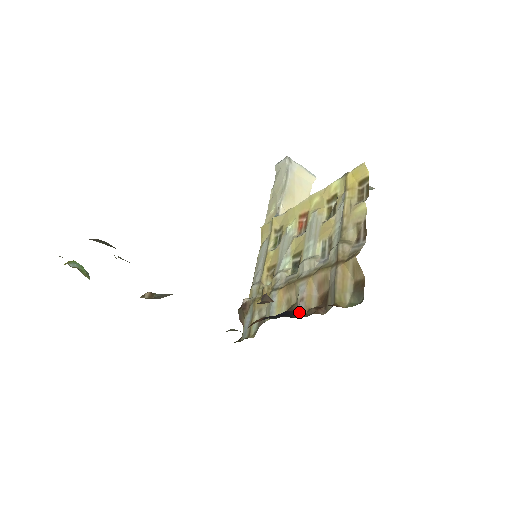
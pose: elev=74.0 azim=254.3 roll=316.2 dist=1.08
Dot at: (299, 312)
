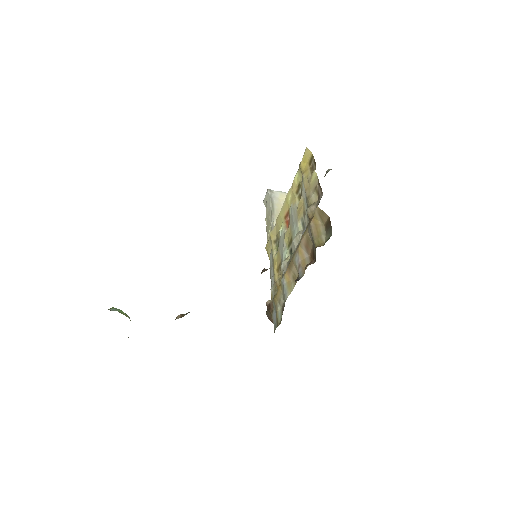
Dot at: (300, 276)
